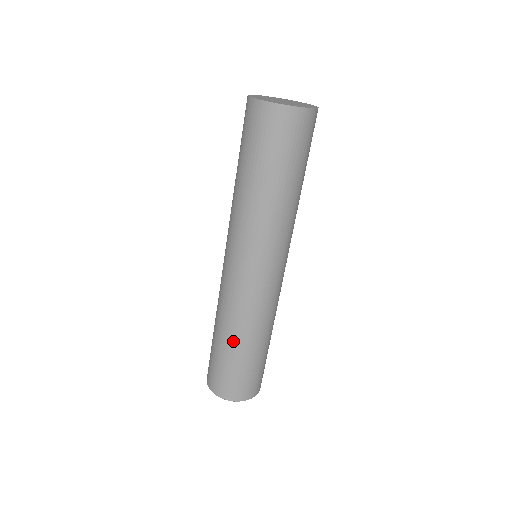
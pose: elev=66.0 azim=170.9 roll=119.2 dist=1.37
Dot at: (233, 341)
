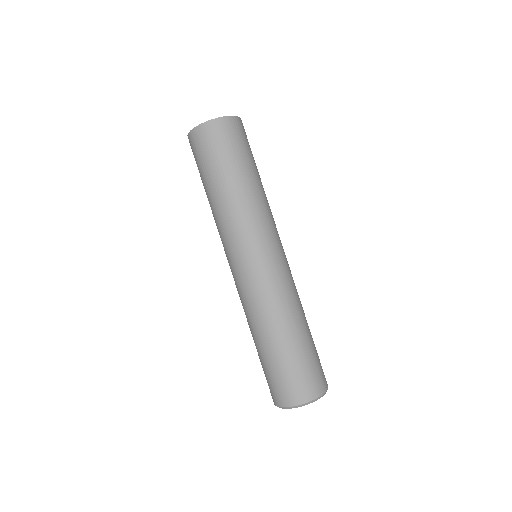
Dot at: (271, 336)
